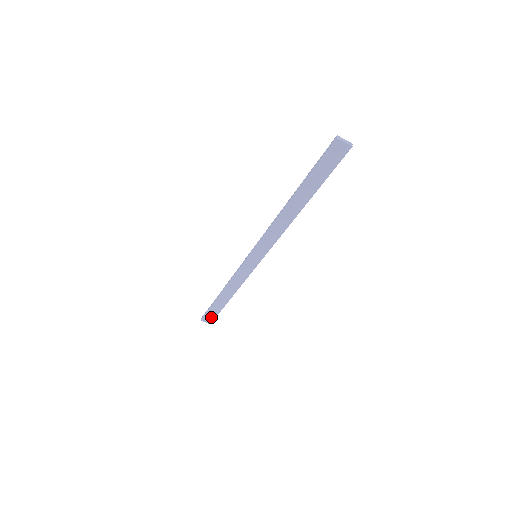
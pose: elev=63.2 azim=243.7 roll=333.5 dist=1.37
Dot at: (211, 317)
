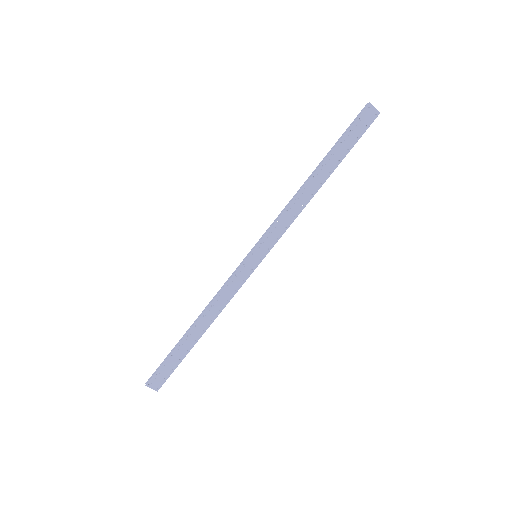
Dot at: (163, 376)
